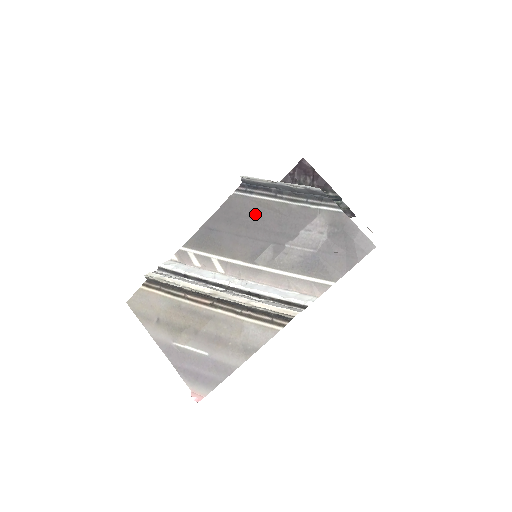
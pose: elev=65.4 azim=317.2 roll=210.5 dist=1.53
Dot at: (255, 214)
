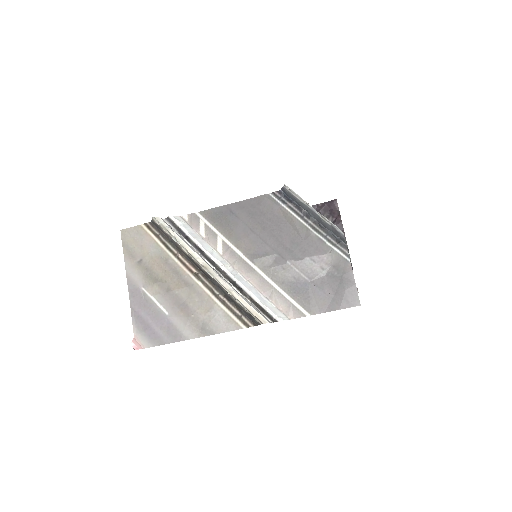
Dot at: (277, 221)
